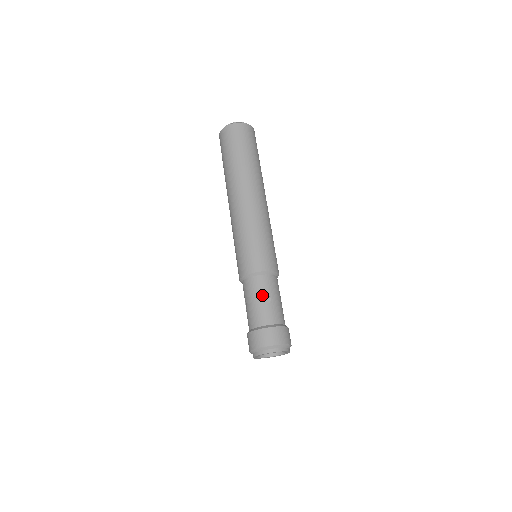
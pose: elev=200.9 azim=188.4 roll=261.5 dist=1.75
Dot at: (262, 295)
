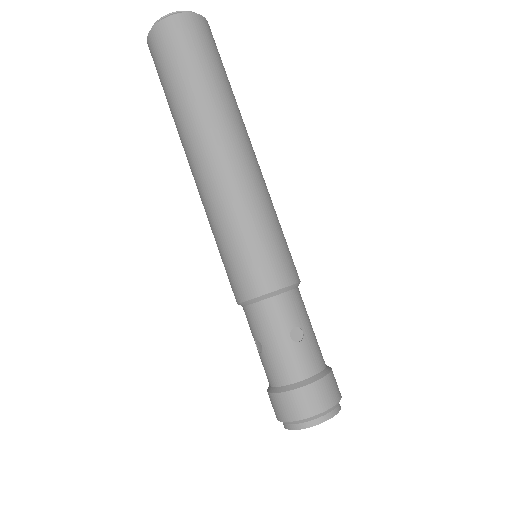
Dot at: (289, 329)
